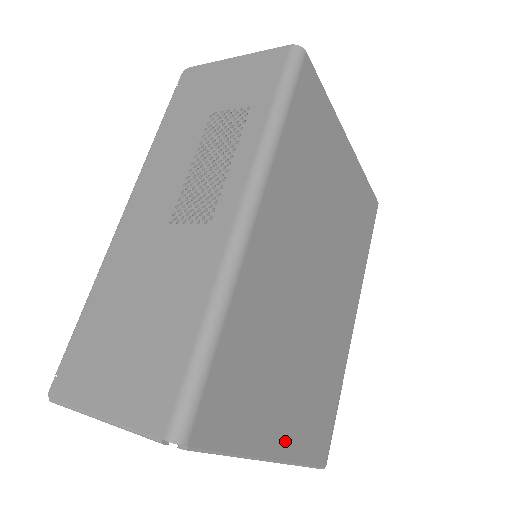
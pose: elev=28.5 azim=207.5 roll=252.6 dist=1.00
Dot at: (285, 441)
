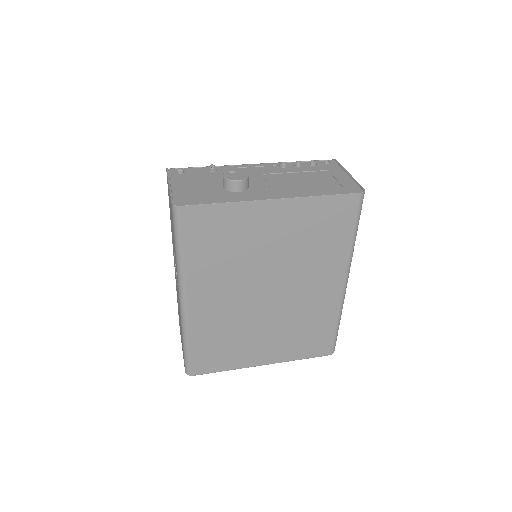
Dot at: (271, 357)
